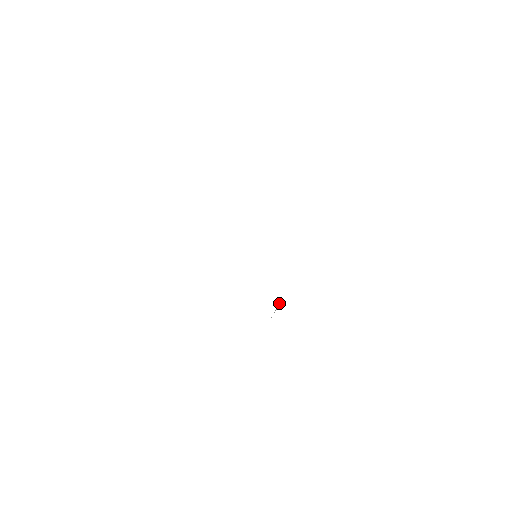
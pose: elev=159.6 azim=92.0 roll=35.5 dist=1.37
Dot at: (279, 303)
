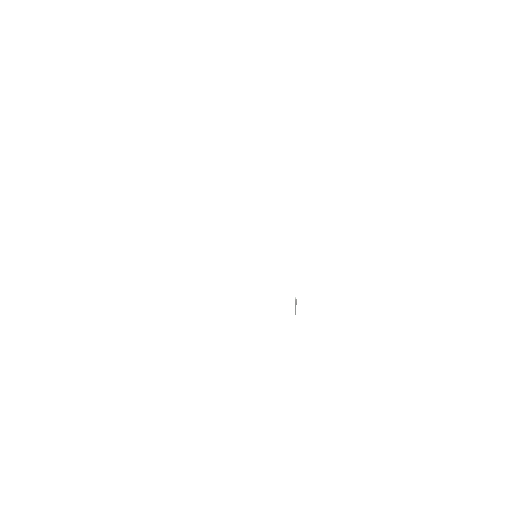
Dot at: (295, 301)
